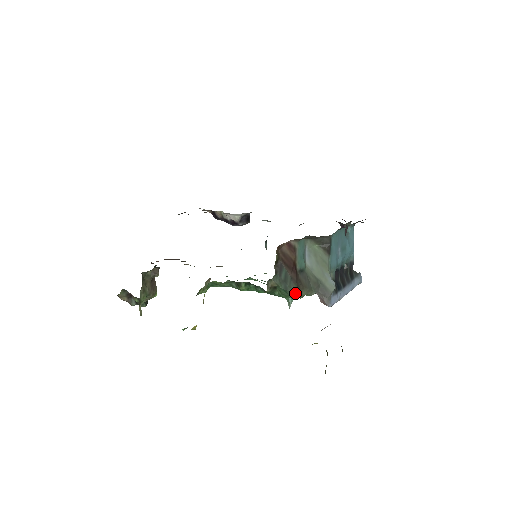
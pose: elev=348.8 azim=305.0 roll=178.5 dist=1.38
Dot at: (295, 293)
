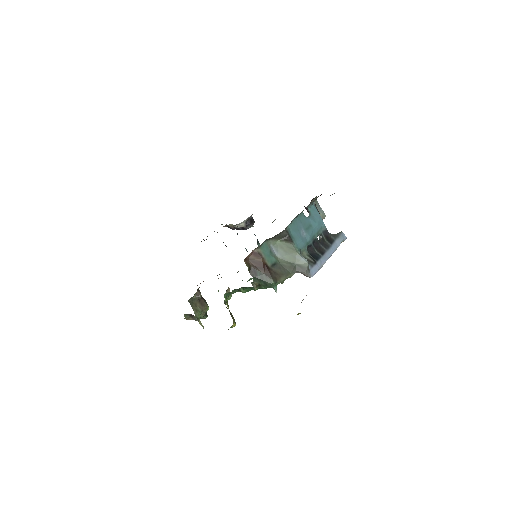
Dot at: (274, 283)
